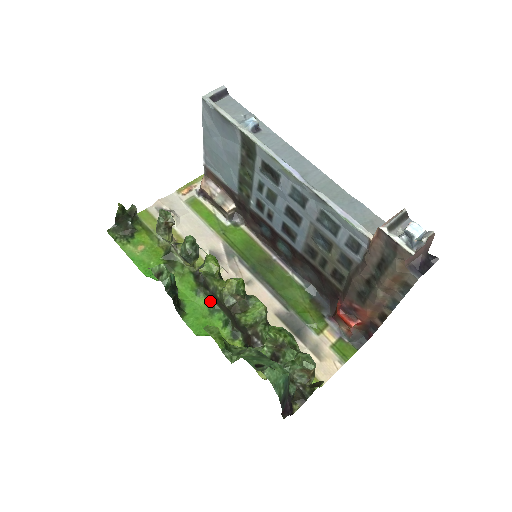
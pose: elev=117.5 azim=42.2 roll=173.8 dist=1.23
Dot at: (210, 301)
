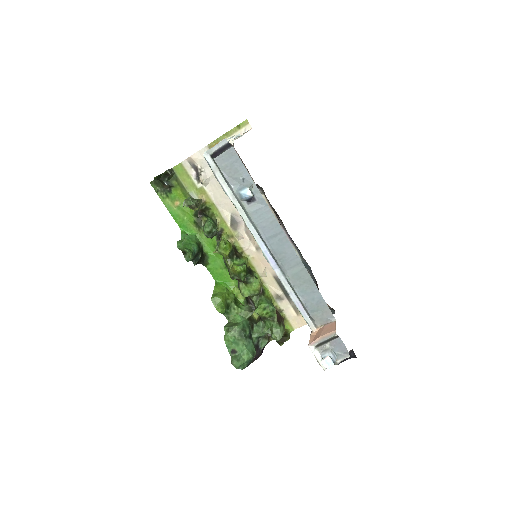
Dot at: occluded
